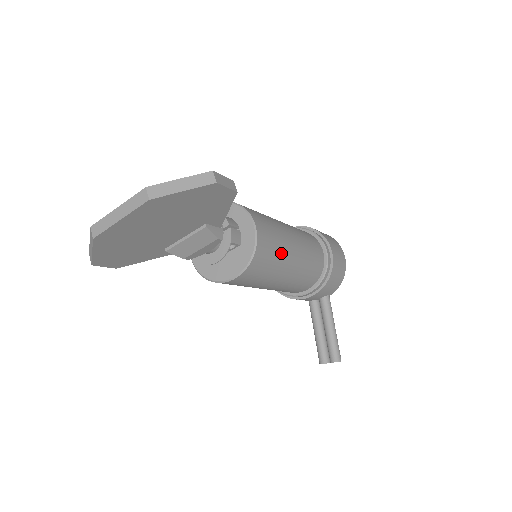
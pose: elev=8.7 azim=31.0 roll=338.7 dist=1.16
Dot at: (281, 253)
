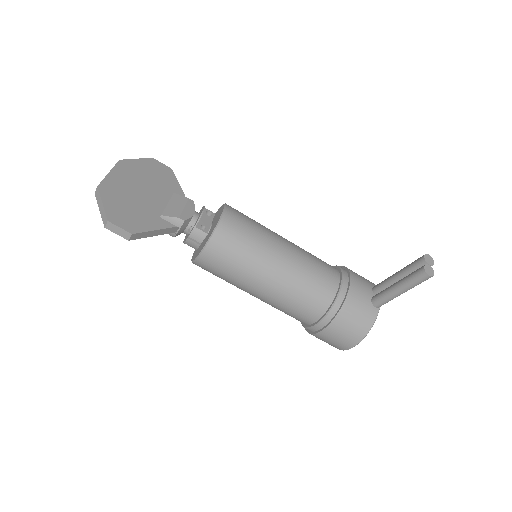
Dot at: occluded
